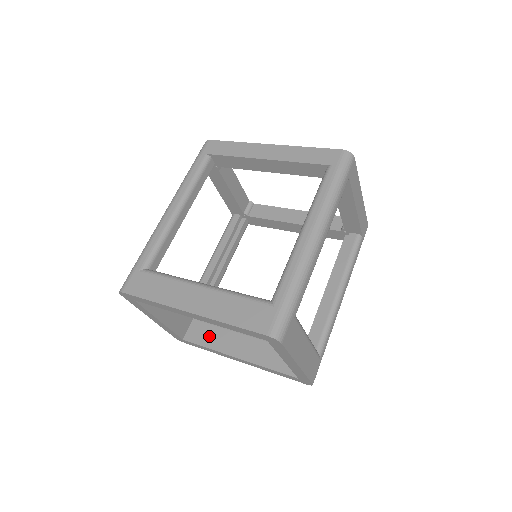
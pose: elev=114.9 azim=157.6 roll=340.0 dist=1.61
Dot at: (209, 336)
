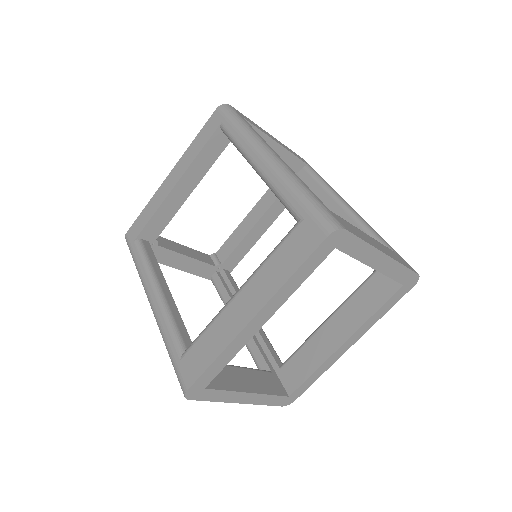
Dot at: (303, 364)
